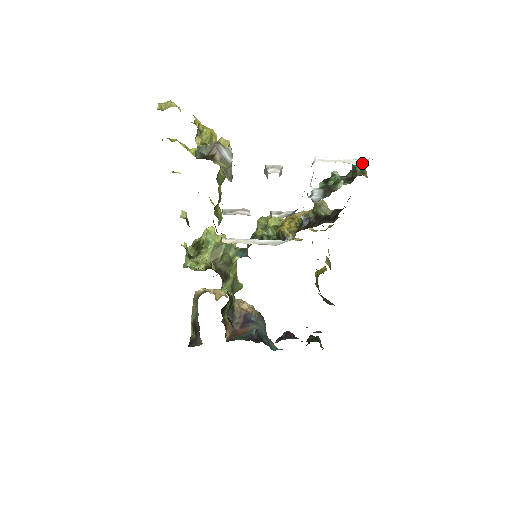
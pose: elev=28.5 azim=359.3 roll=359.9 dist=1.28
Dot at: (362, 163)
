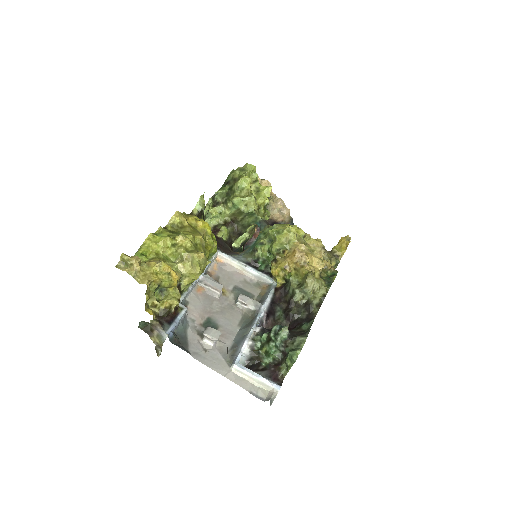
Dot at: (268, 388)
